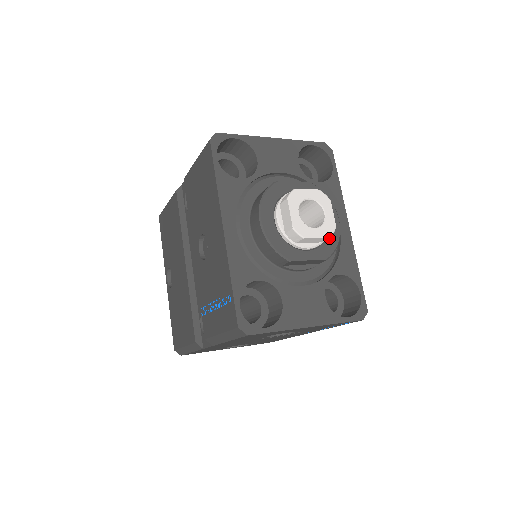
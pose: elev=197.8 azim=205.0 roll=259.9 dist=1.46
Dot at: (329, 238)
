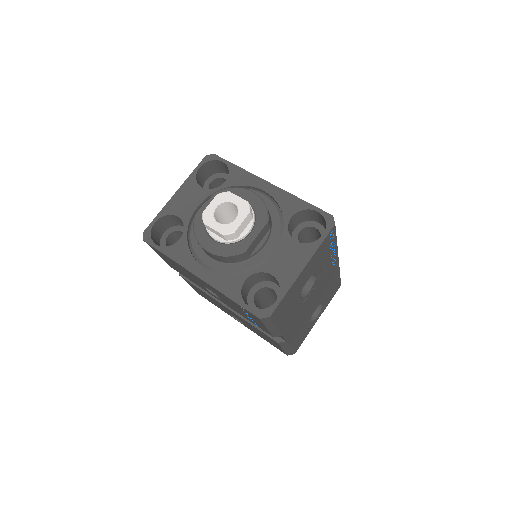
Dot at: (256, 209)
